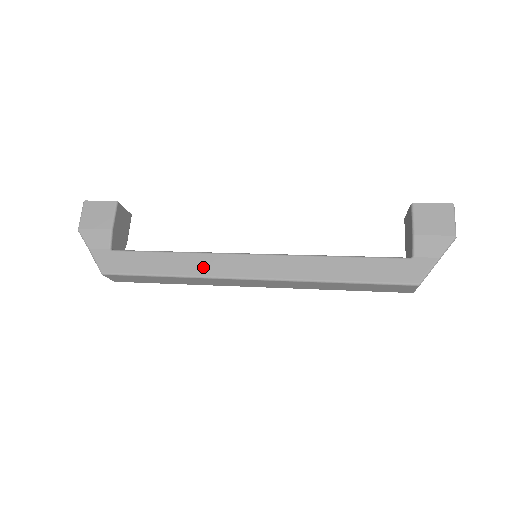
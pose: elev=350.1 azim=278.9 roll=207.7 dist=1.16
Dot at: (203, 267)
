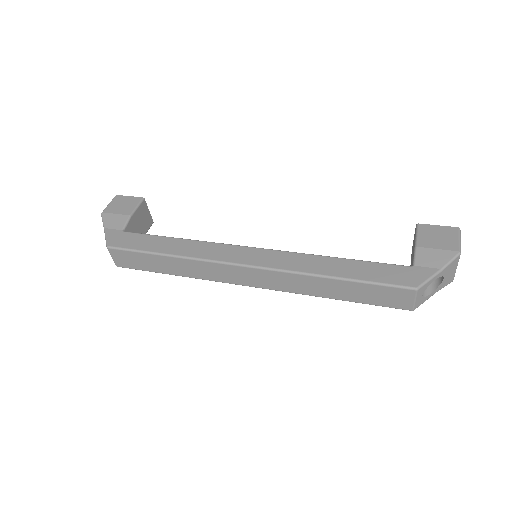
Dot at: (202, 251)
